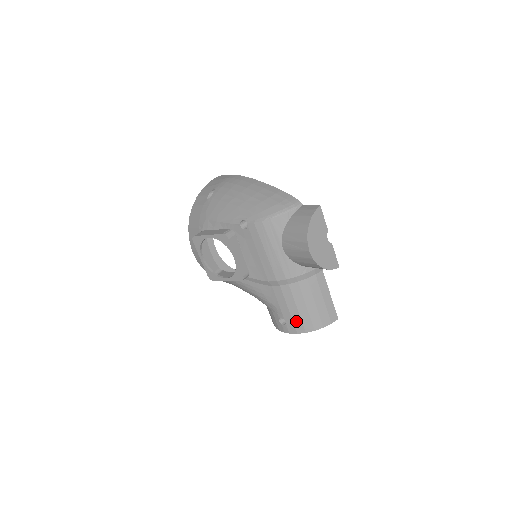
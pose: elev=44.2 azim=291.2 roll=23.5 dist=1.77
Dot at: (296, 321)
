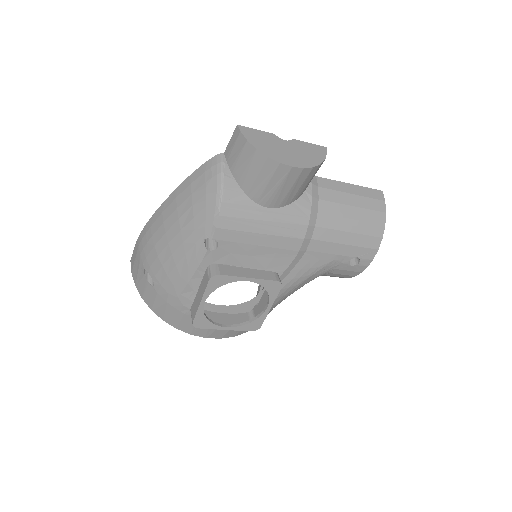
Dot at: (363, 243)
